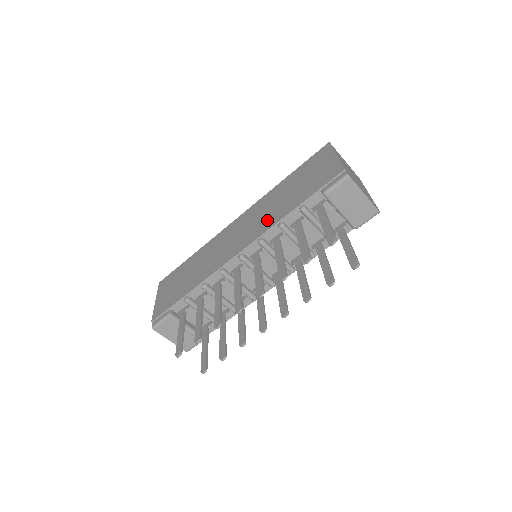
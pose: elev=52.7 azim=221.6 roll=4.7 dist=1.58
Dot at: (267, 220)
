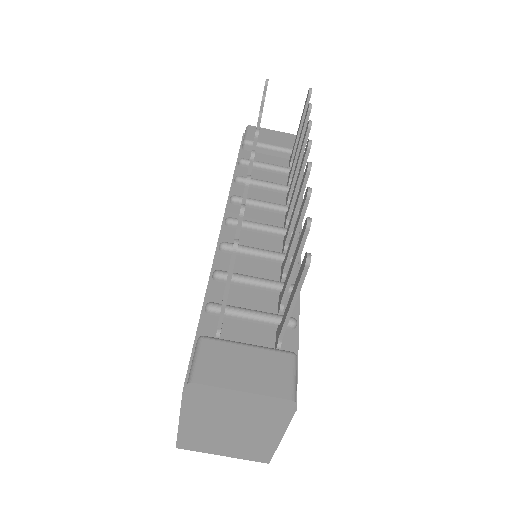
Dot at: occluded
